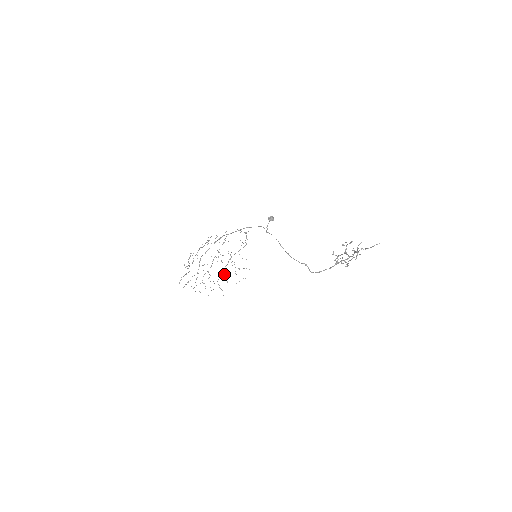
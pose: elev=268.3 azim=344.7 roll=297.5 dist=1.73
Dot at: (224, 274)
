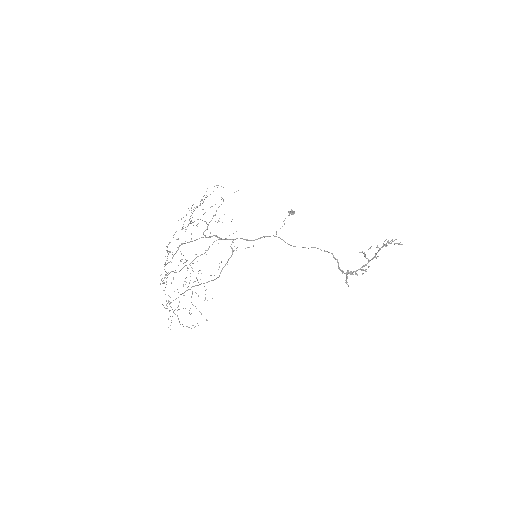
Dot at: occluded
